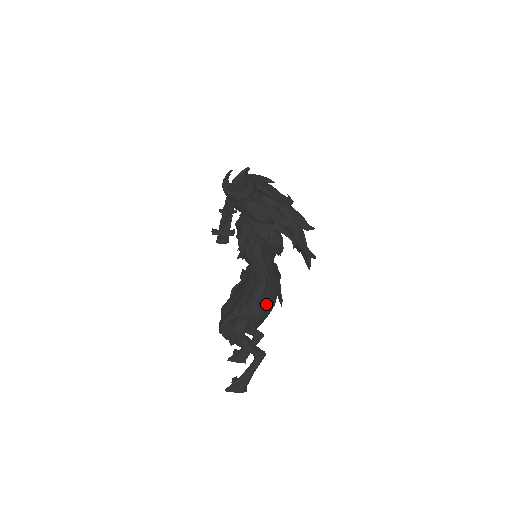
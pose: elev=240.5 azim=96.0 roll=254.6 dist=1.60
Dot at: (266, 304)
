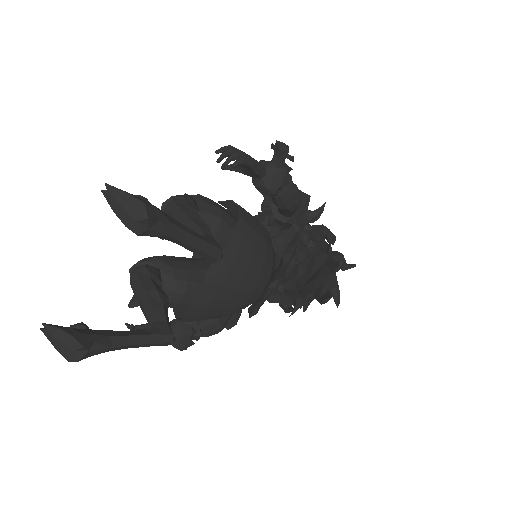
Dot at: (267, 237)
